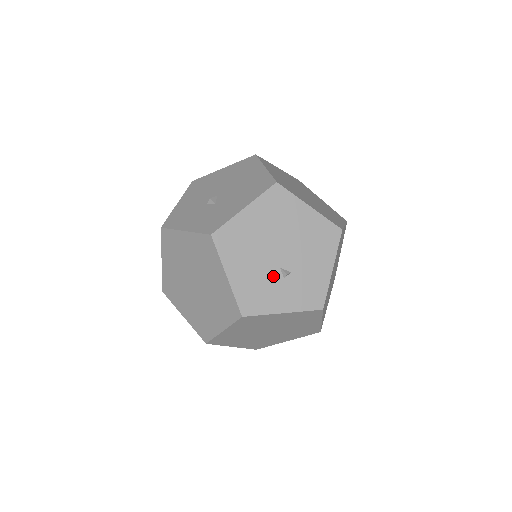
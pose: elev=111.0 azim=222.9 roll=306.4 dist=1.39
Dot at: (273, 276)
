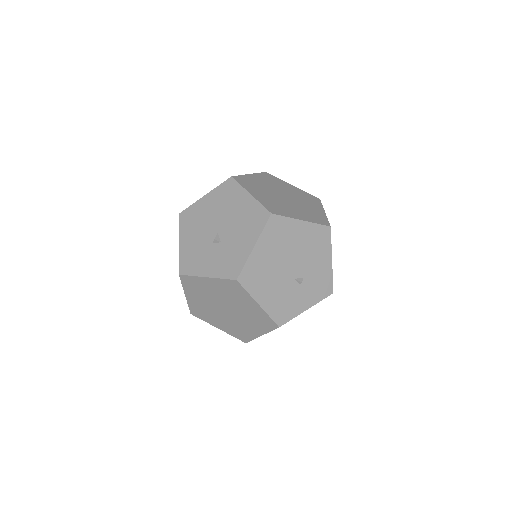
Dot at: (291, 287)
